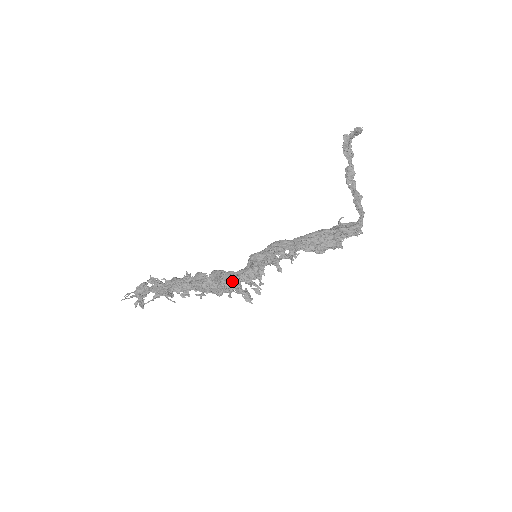
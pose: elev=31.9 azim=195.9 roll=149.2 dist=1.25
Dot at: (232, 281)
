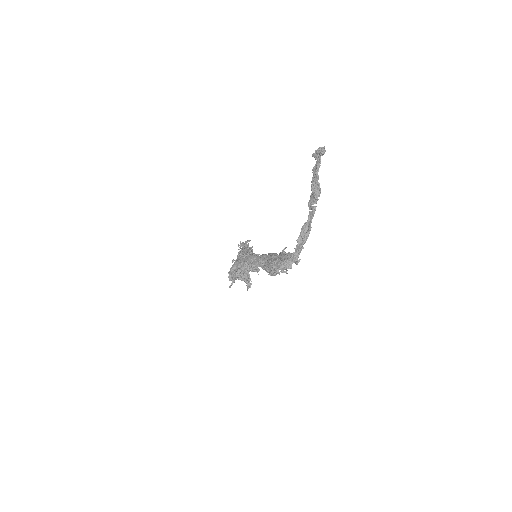
Dot at: occluded
